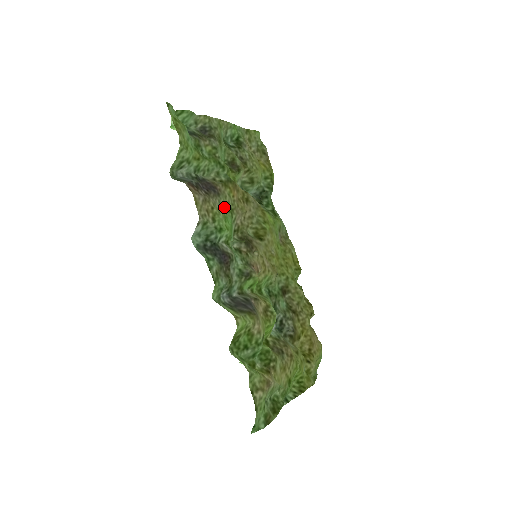
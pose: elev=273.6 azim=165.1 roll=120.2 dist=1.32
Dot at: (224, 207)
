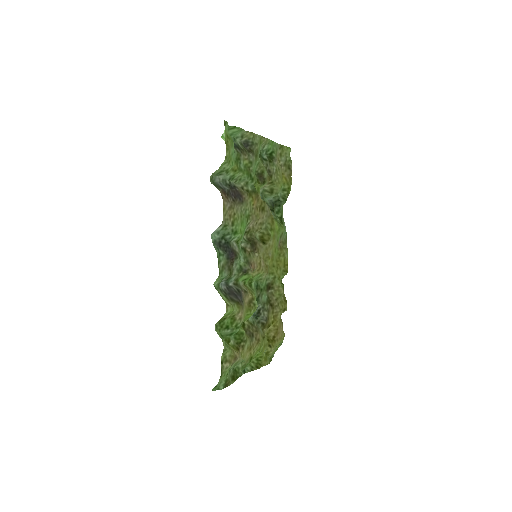
Dot at: (243, 213)
